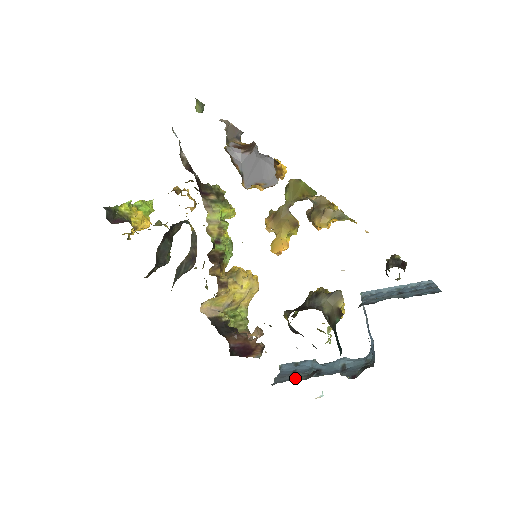
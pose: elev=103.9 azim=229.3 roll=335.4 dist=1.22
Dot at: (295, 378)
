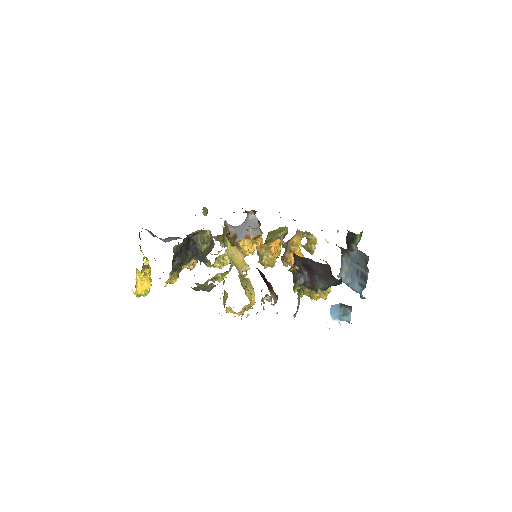
Dot at: occluded
